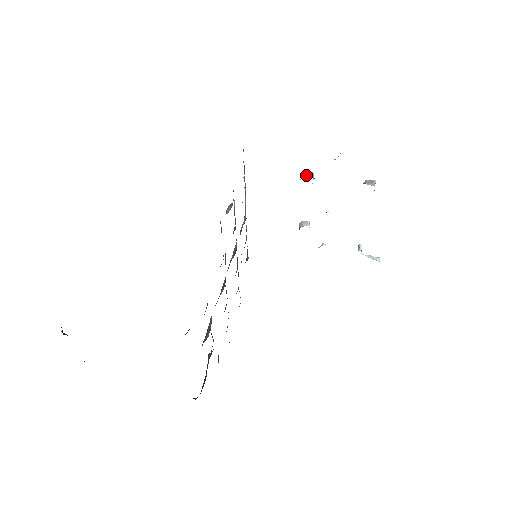
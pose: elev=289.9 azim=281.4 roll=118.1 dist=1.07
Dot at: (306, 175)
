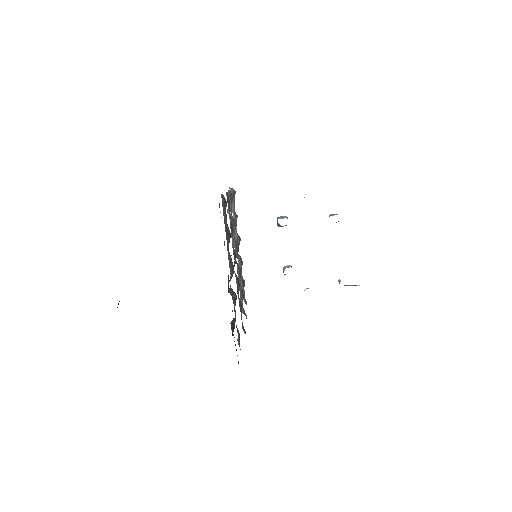
Dot at: (281, 218)
